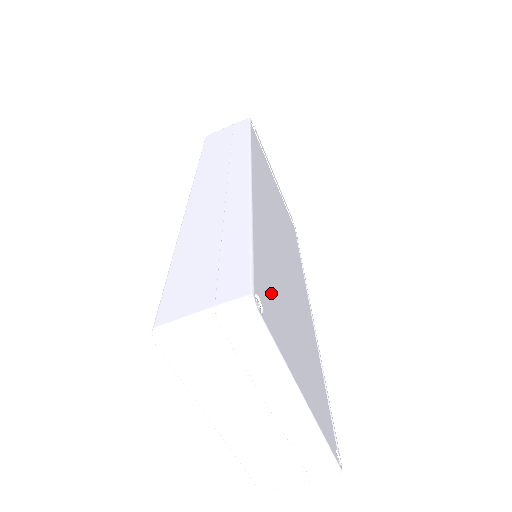
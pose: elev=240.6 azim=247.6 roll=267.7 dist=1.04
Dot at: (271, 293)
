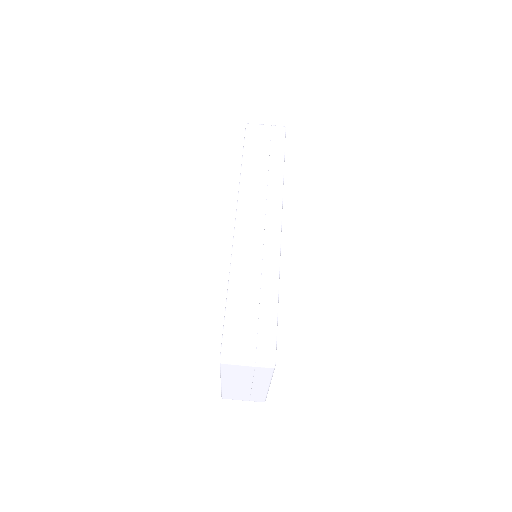
Dot at: occluded
